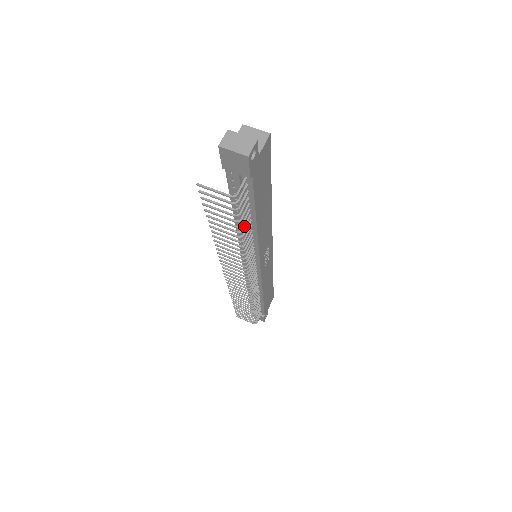
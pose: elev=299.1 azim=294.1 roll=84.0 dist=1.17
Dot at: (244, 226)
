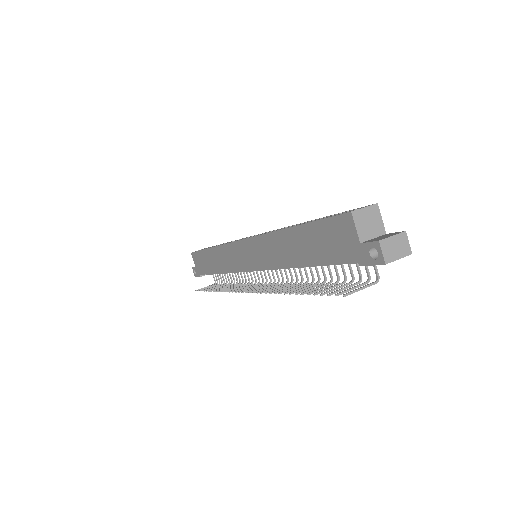
Dot at: (331, 274)
